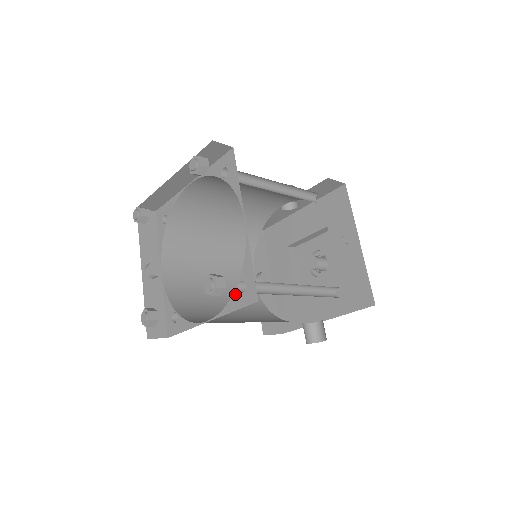
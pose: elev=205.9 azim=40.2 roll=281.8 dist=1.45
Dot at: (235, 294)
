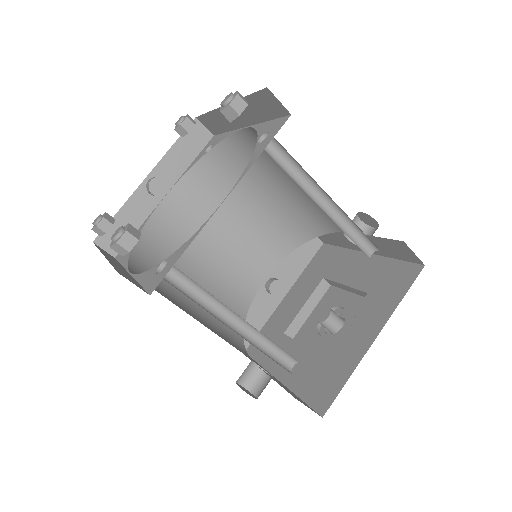
Dot at: (154, 268)
